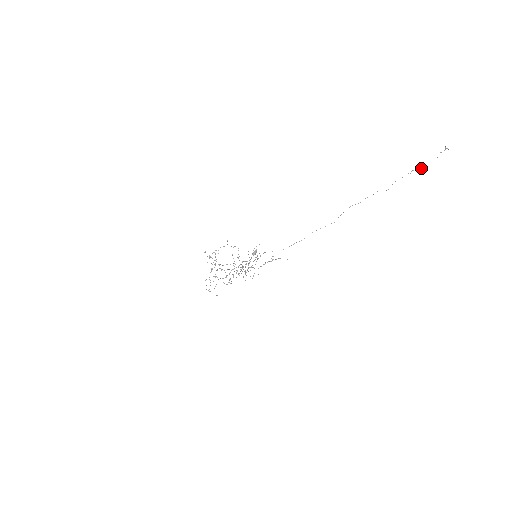
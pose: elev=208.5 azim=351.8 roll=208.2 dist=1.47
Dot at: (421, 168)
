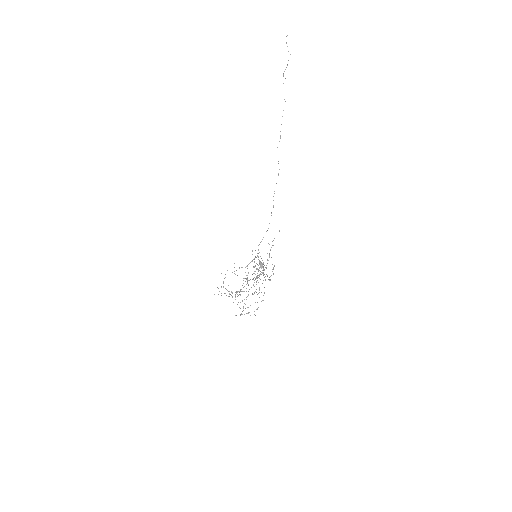
Dot at: occluded
